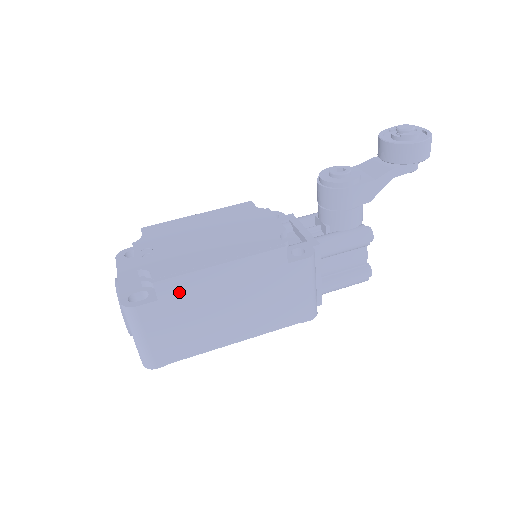
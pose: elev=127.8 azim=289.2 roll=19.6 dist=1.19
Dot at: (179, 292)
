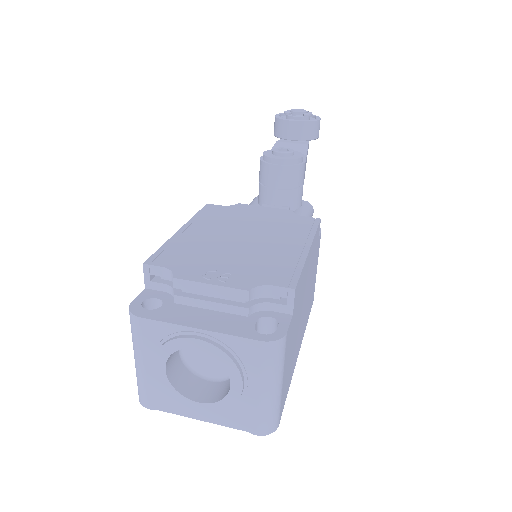
Dot at: (298, 297)
